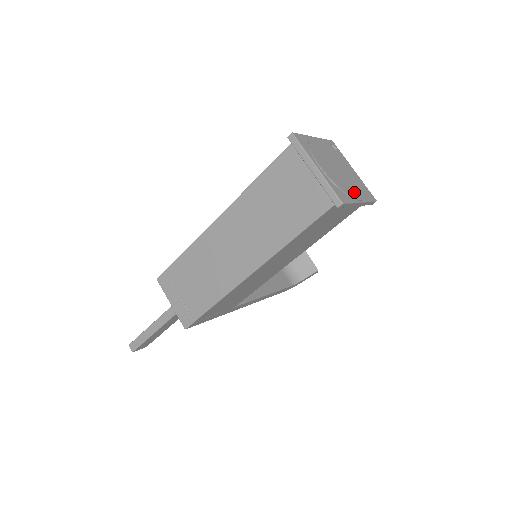
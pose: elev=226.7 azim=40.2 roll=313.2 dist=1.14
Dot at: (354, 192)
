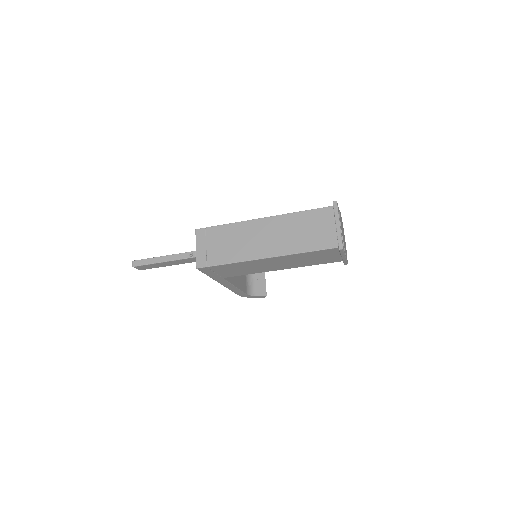
Dot at: (345, 250)
